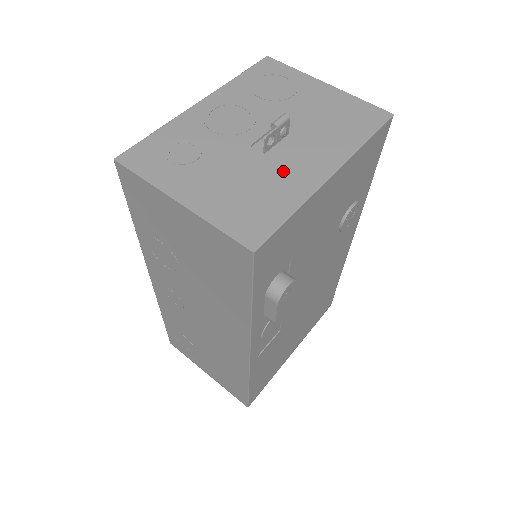
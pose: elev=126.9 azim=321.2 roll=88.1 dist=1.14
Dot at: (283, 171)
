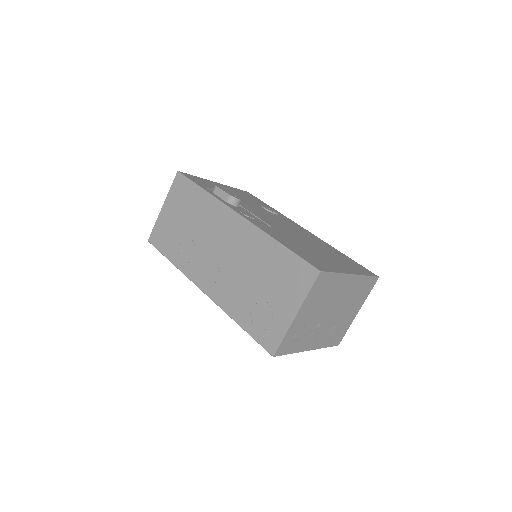
Dot at: occluded
